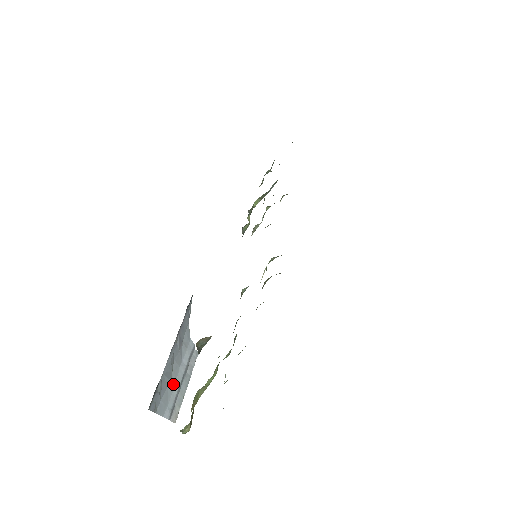
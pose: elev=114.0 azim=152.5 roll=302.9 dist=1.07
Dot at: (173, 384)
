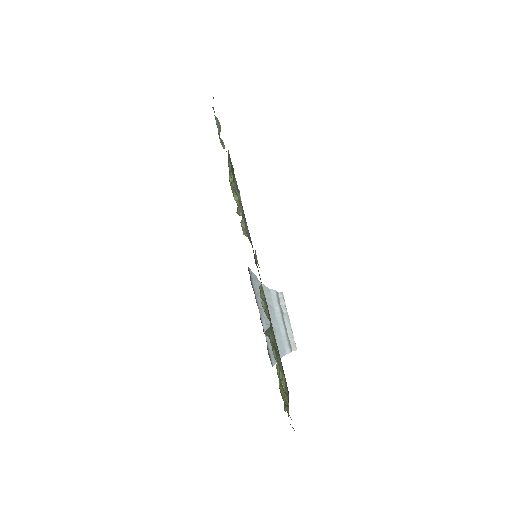
Dot at: (279, 331)
